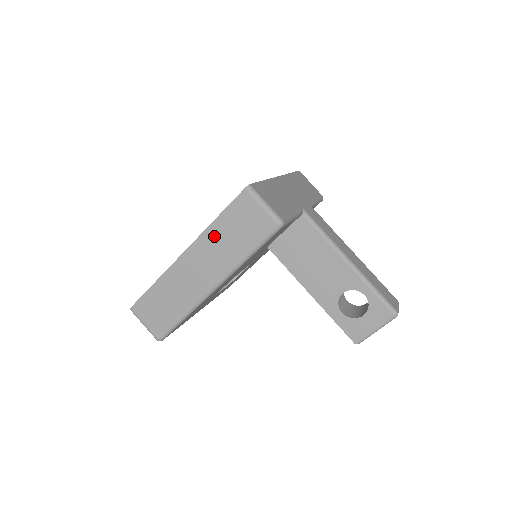
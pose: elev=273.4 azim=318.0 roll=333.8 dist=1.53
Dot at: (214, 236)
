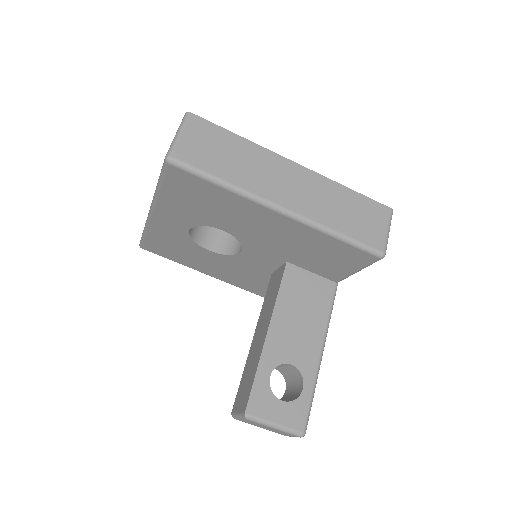
Dot at: (334, 192)
